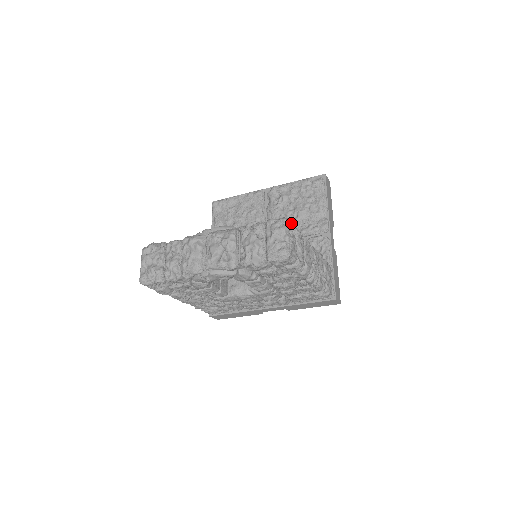
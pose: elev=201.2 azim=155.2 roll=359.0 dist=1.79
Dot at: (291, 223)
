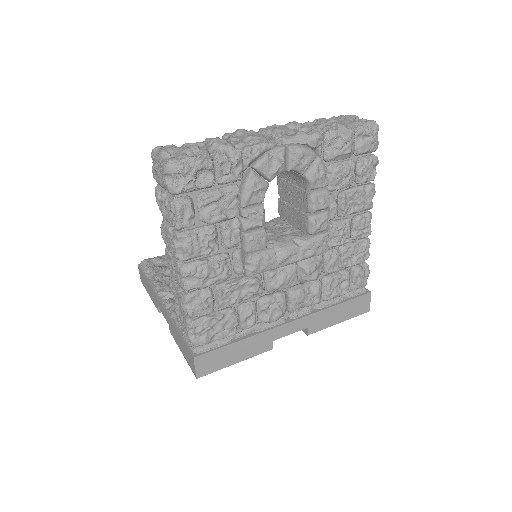
Dot at: occluded
